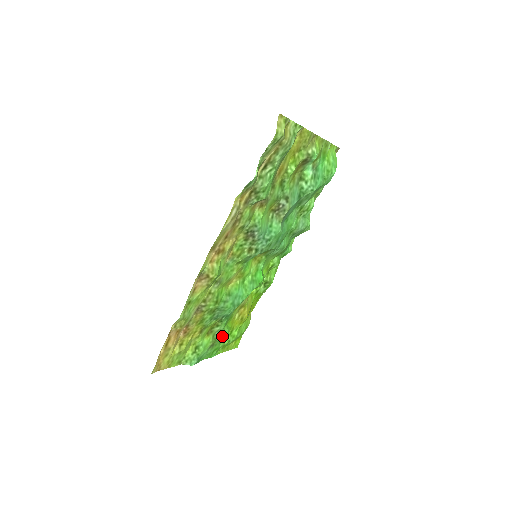
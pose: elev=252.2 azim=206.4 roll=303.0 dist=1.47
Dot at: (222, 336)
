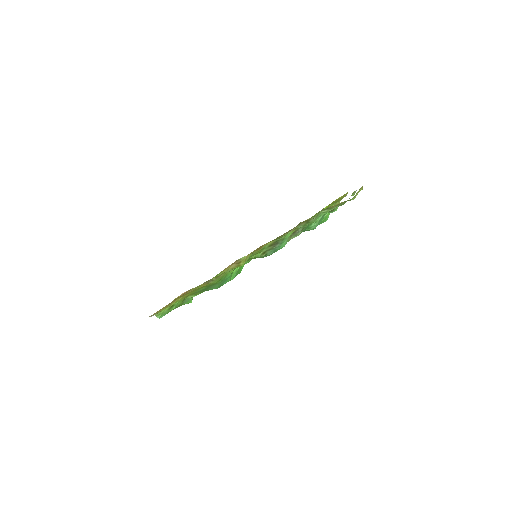
Dot at: (188, 302)
